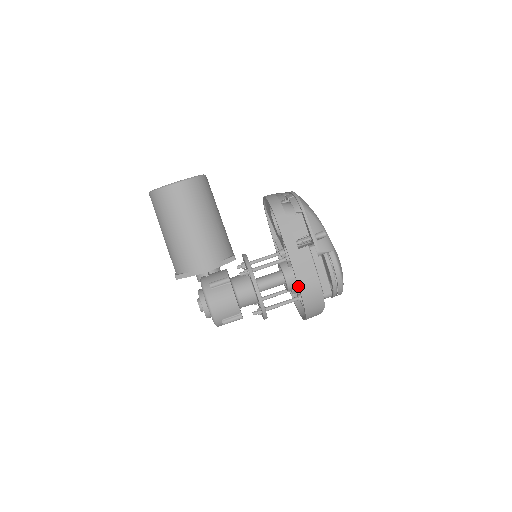
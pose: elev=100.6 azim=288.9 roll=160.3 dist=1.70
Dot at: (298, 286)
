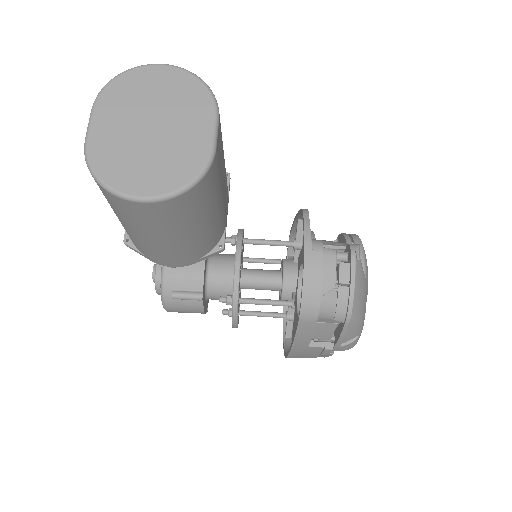
Dot at: (286, 356)
